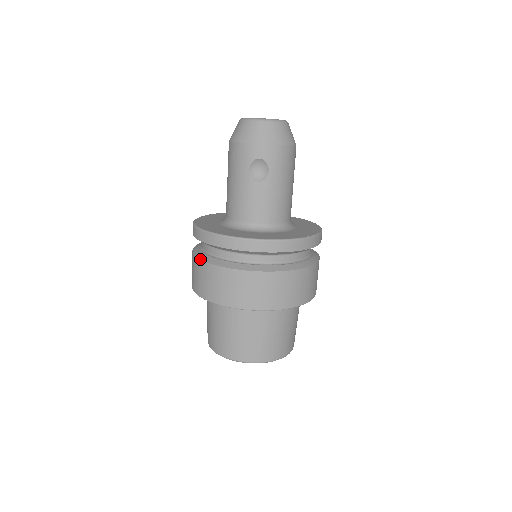
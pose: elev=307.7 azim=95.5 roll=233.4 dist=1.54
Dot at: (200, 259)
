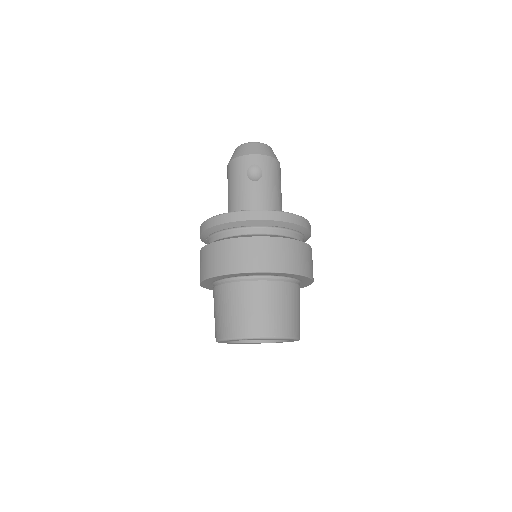
Dot at: (210, 243)
